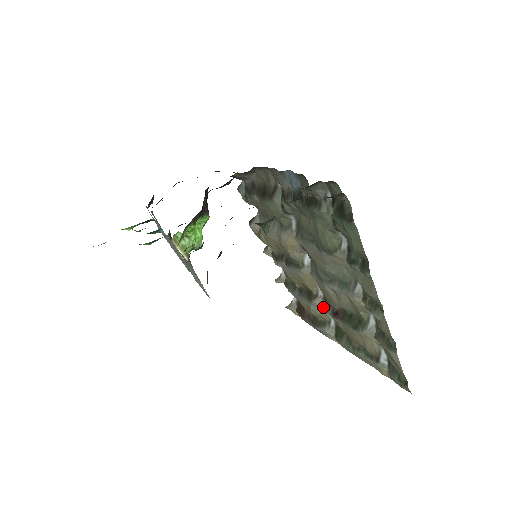
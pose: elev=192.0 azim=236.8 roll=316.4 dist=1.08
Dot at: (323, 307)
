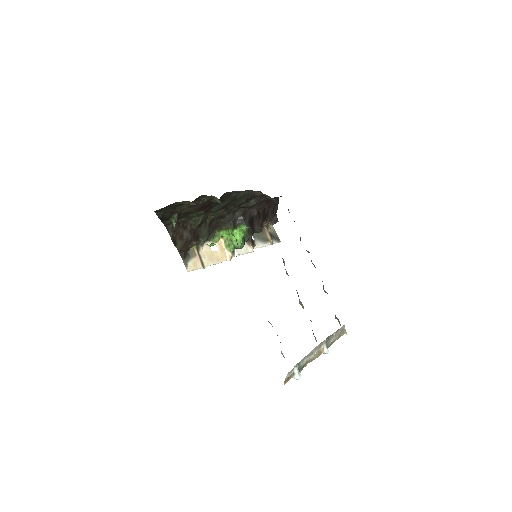
Dot at: occluded
